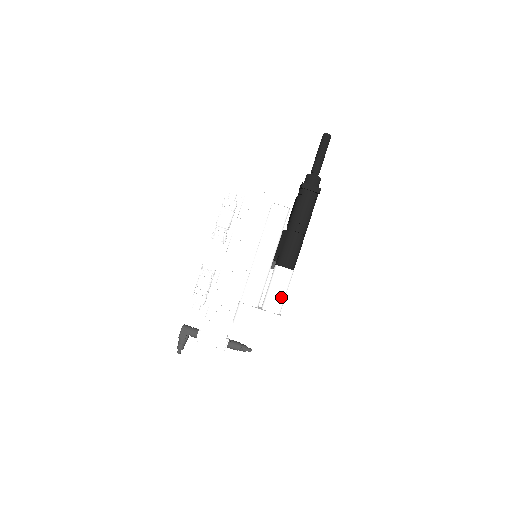
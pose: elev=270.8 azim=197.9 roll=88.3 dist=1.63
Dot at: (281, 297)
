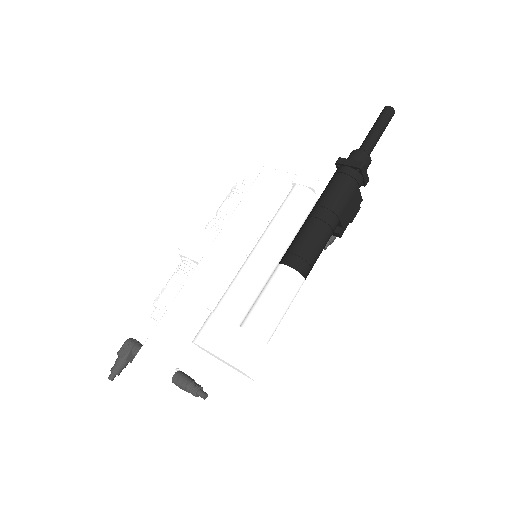
Dot at: (270, 309)
